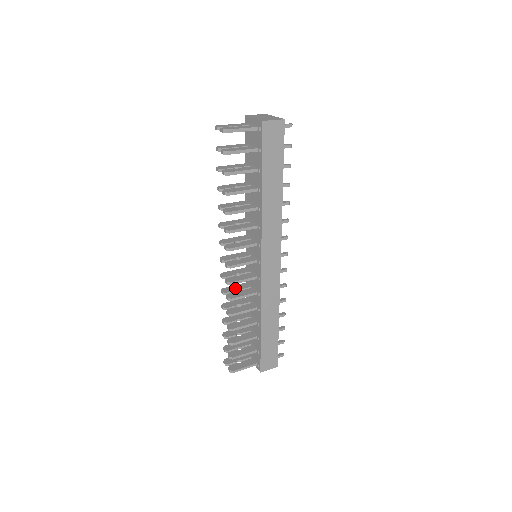
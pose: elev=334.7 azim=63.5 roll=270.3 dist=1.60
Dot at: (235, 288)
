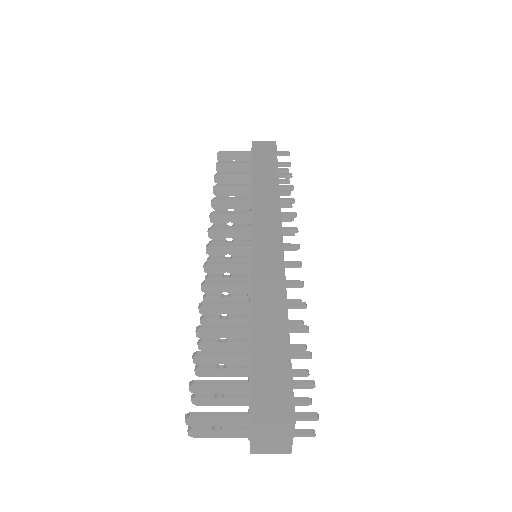
Dot at: (224, 297)
